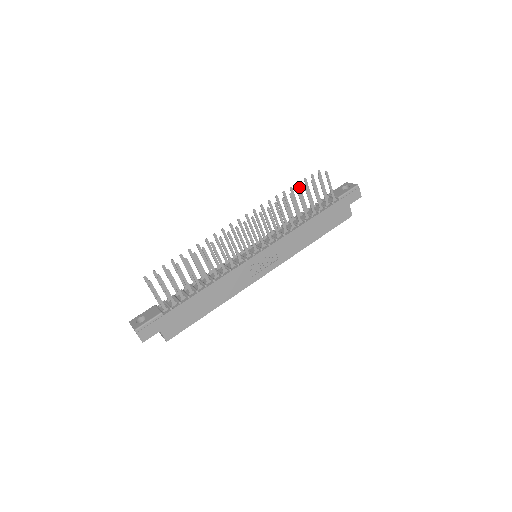
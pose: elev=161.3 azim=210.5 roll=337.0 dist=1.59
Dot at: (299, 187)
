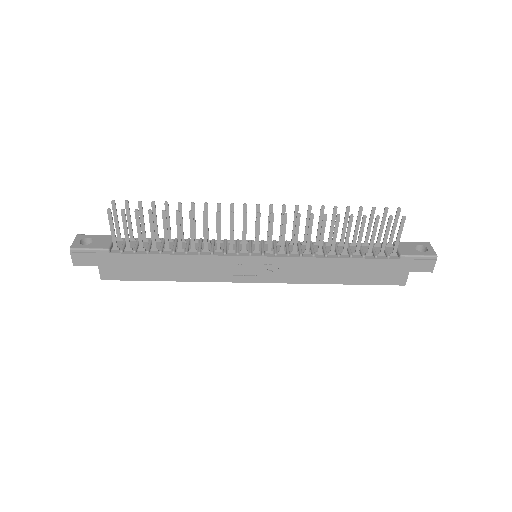
Dot at: (360, 213)
